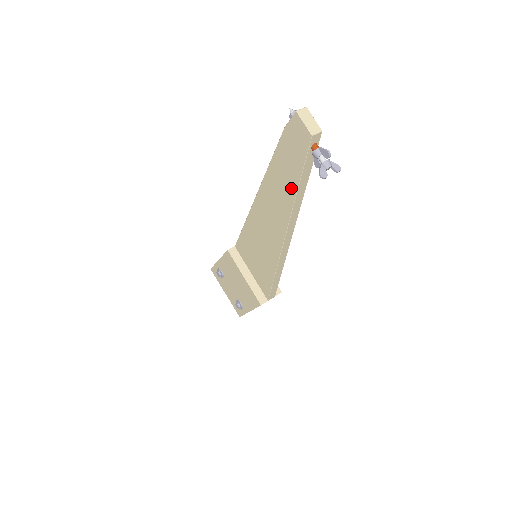
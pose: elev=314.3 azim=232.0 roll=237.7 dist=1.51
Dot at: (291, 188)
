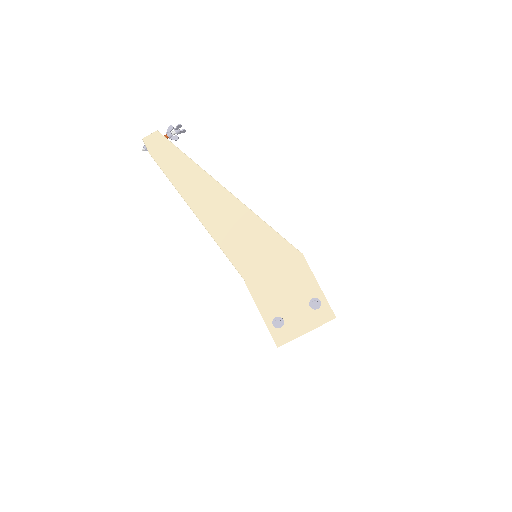
Dot at: (188, 164)
